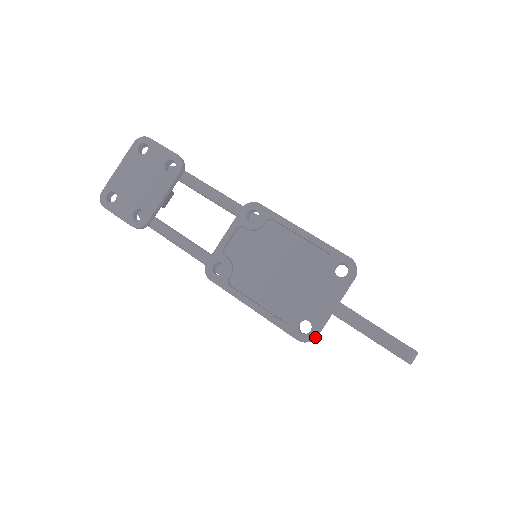
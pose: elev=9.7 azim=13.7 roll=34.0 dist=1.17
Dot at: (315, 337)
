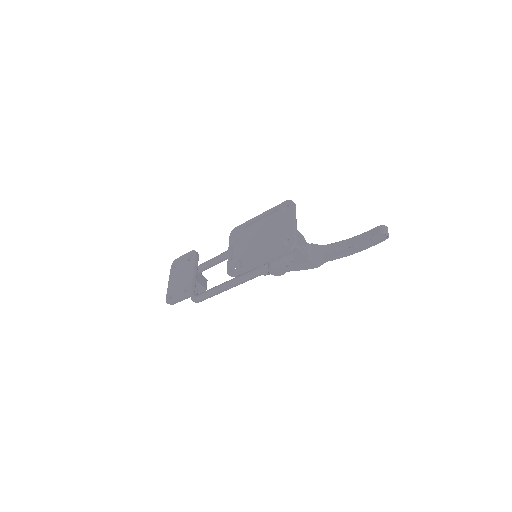
Dot at: (293, 241)
